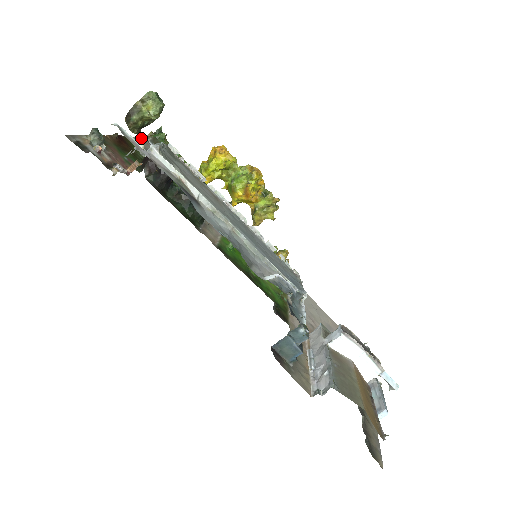
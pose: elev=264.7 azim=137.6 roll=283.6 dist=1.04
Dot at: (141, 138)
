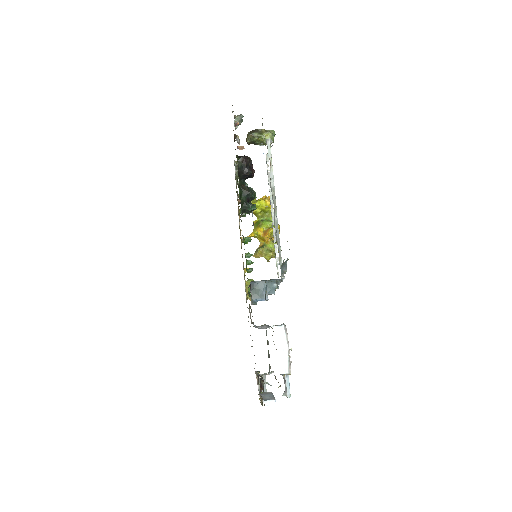
Dot at: occluded
